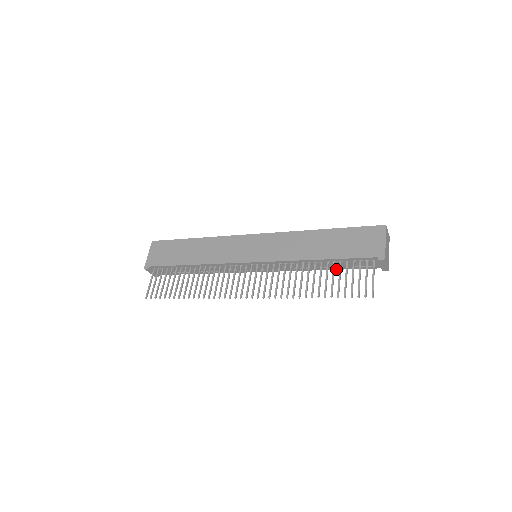
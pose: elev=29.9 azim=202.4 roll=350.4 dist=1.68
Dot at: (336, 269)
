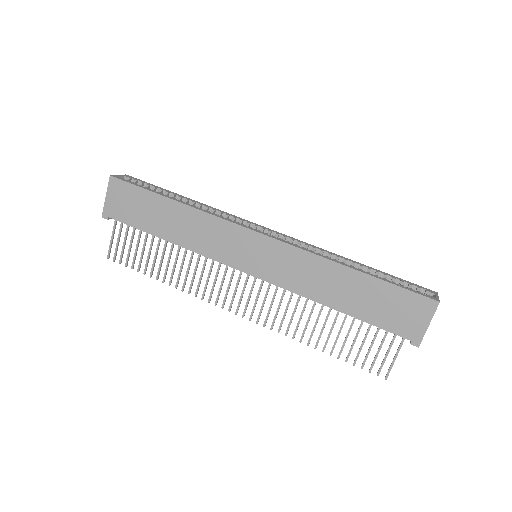
Dot at: occluded
